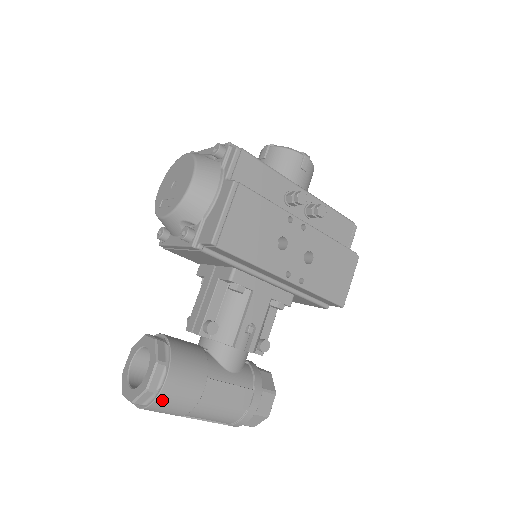
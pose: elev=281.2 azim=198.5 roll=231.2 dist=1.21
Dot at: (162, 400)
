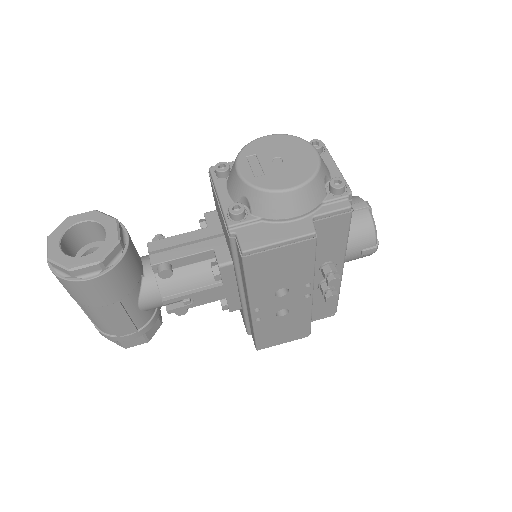
Dot at: (71, 284)
